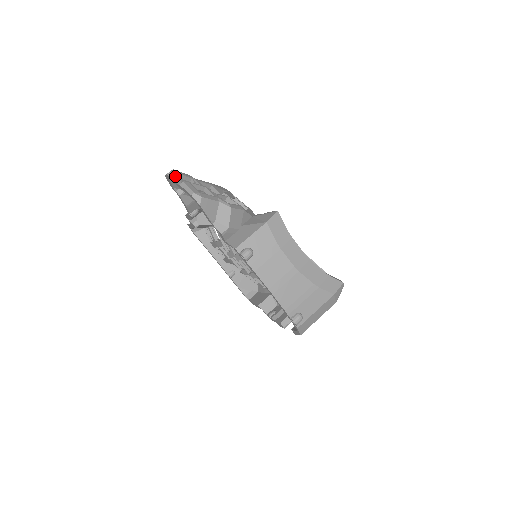
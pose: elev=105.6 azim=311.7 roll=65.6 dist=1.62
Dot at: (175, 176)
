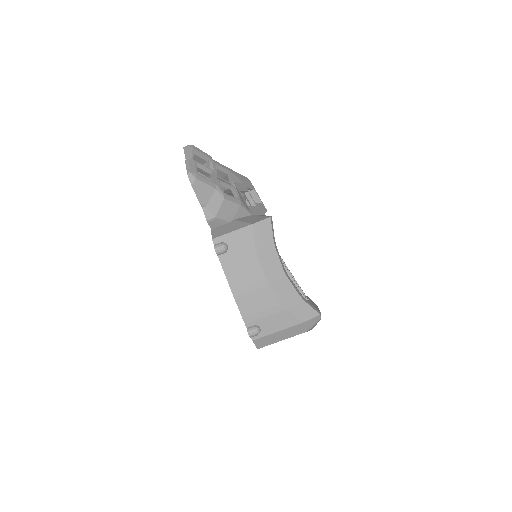
Dot at: (189, 151)
